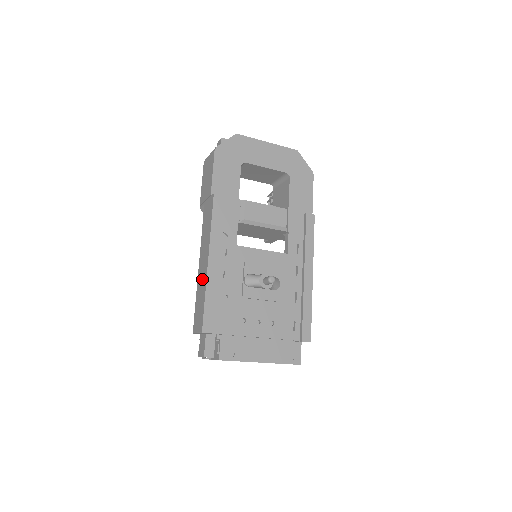
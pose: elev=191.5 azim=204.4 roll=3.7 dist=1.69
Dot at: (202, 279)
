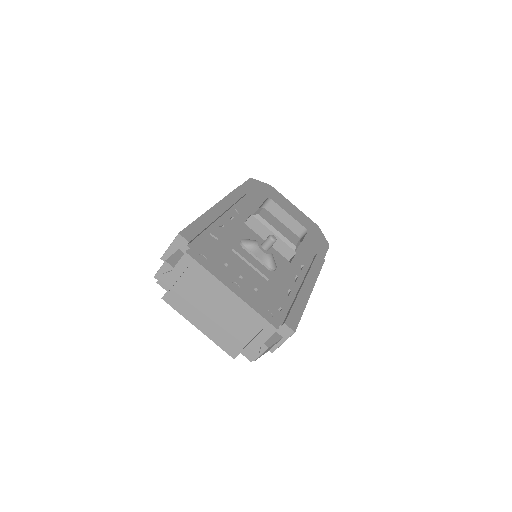
Dot at: occluded
